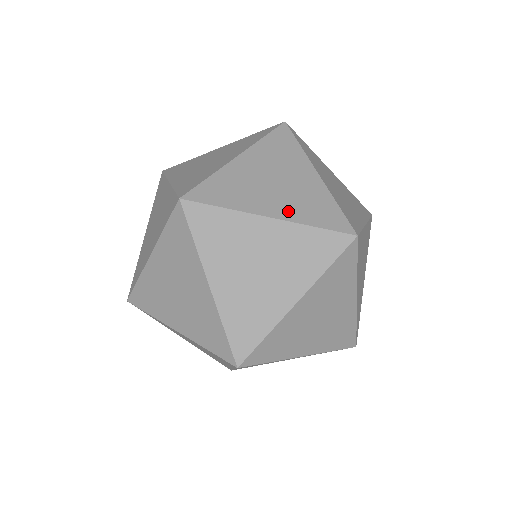
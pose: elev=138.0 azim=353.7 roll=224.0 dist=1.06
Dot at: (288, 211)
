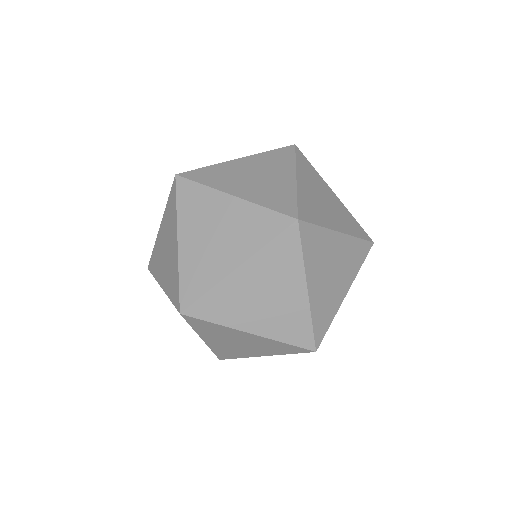
Dot at: (267, 329)
